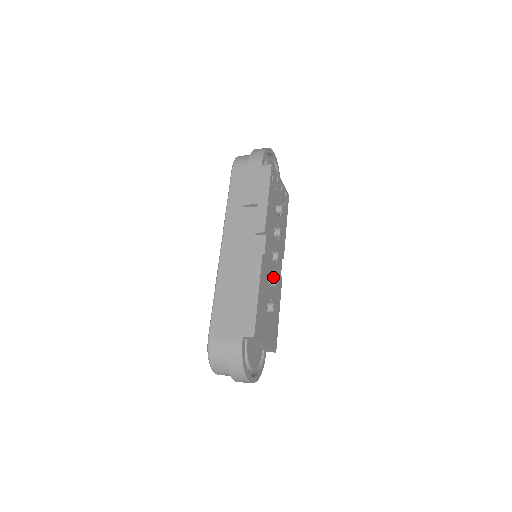
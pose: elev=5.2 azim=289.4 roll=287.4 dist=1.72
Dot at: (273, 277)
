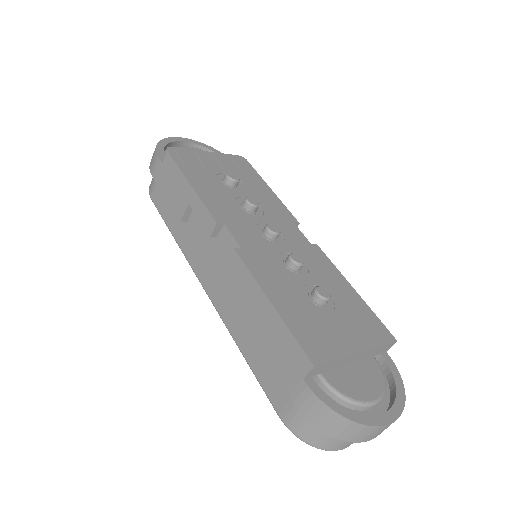
Dot at: (287, 259)
